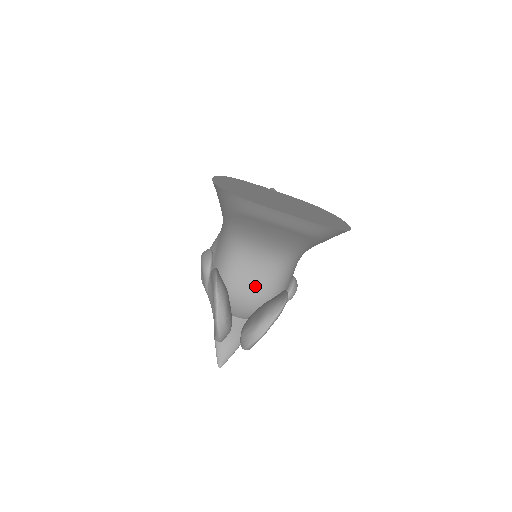
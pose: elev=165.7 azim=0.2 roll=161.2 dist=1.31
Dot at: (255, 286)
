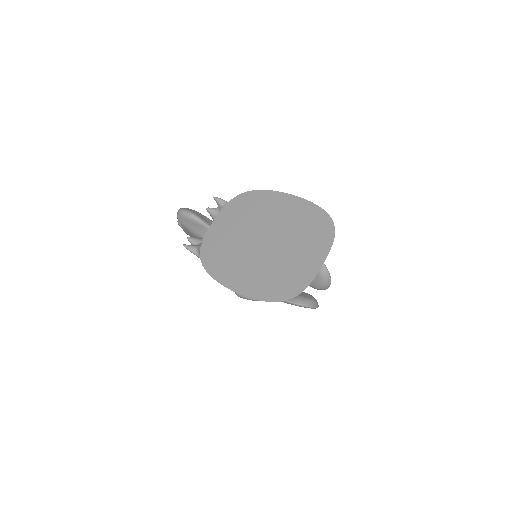
Dot at: occluded
